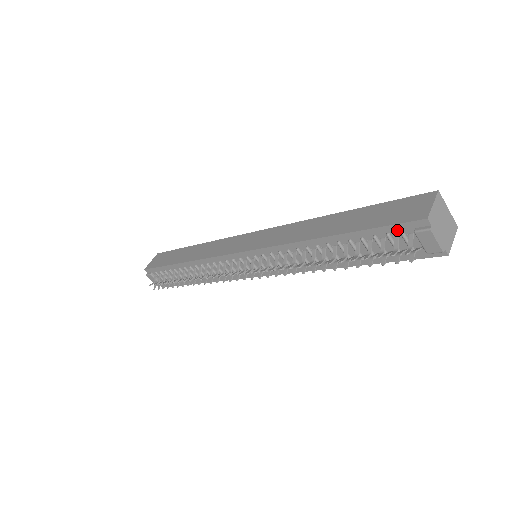
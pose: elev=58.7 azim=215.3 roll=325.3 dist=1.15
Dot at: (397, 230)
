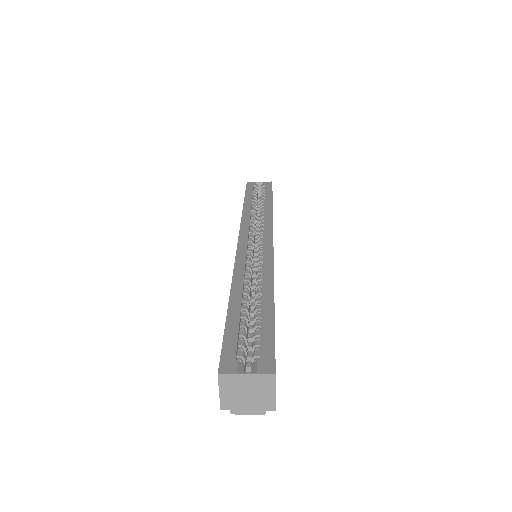
Dot at: occluded
